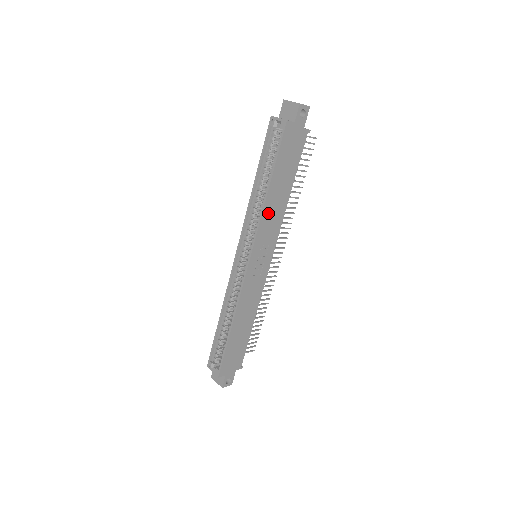
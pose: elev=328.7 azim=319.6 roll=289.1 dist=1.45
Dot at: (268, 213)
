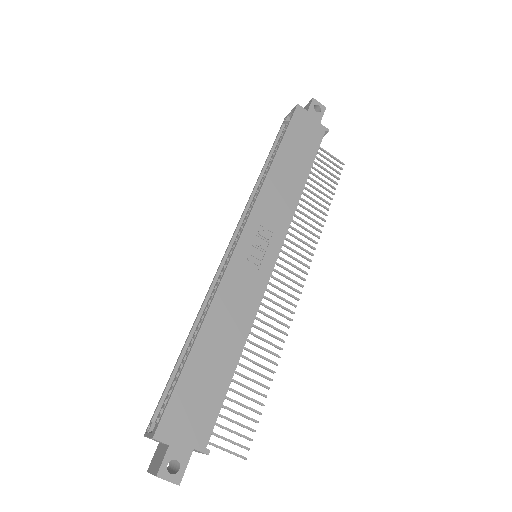
Dot at: (272, 188)
